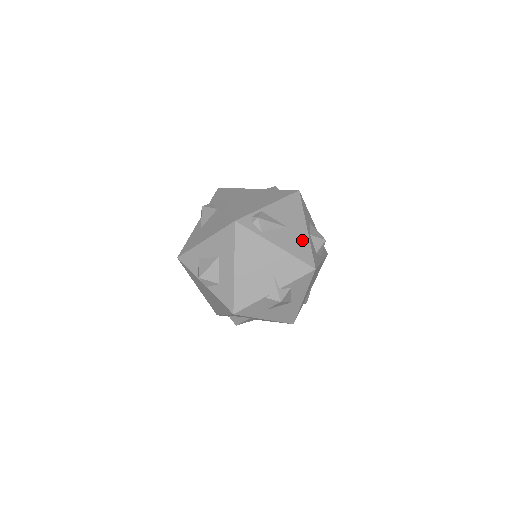
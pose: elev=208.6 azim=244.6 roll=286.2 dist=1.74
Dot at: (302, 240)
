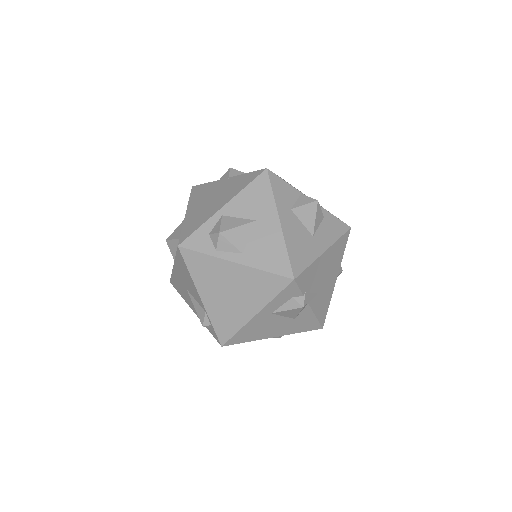
Dot at: occluded
